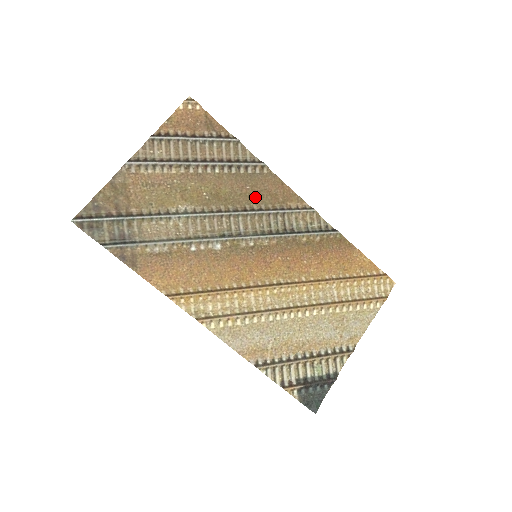
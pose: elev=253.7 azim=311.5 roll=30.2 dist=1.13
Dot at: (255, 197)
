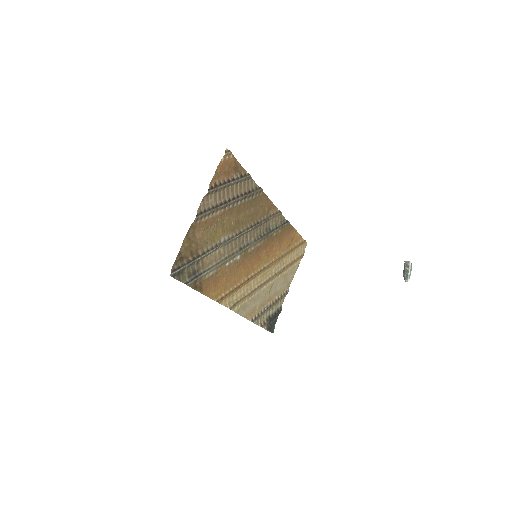
Dot at: (255, 214)
